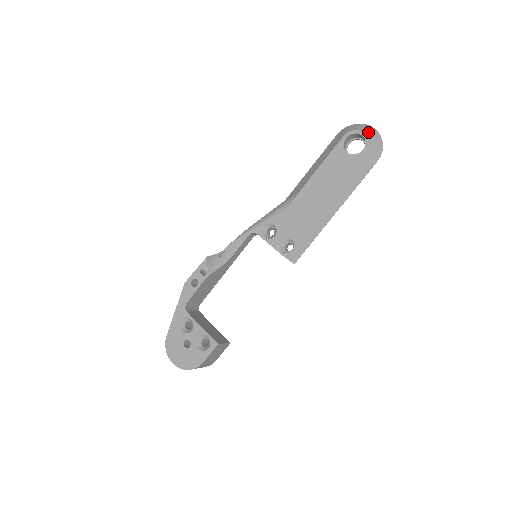
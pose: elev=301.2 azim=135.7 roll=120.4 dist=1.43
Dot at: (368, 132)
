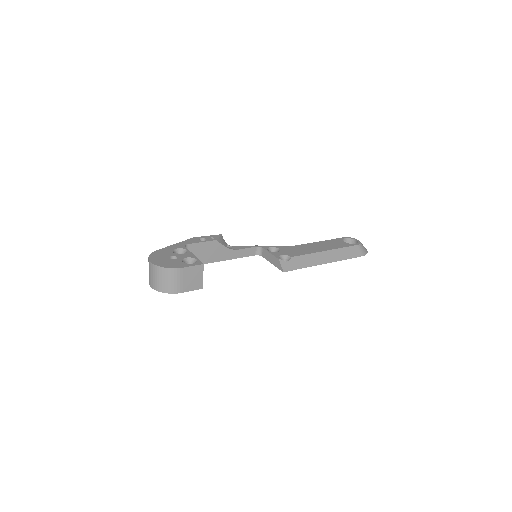
Dot at: occluded
